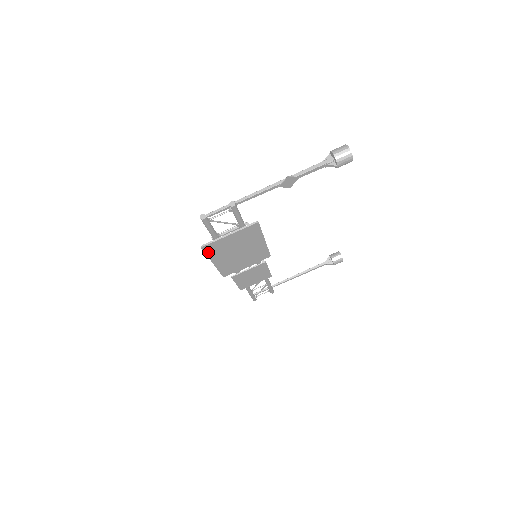
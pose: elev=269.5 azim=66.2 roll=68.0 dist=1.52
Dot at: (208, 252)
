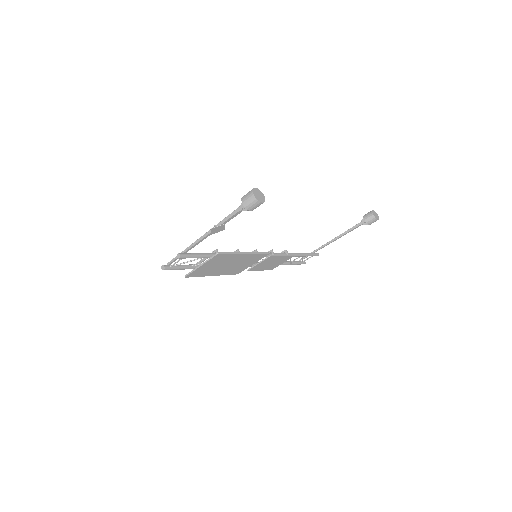
Dot at: (196, 276)
